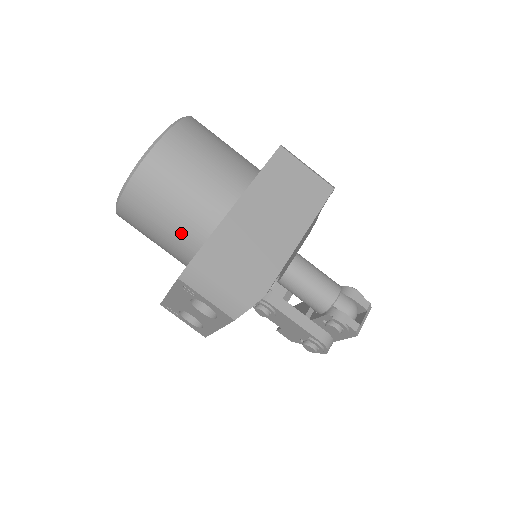
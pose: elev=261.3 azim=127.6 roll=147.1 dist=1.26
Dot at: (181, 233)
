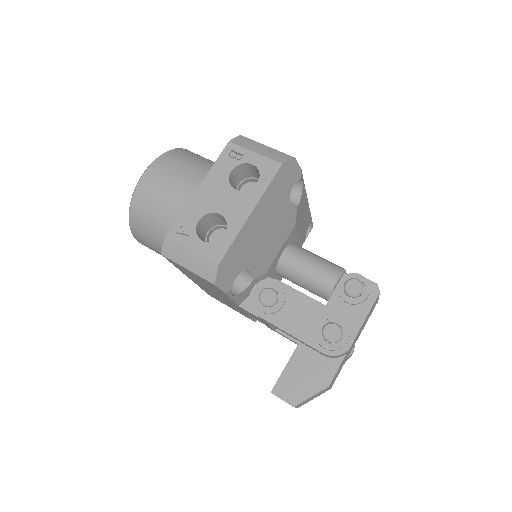
Dot at: occluded
